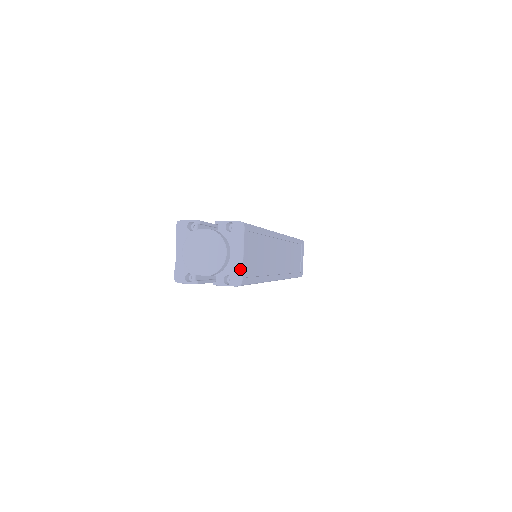
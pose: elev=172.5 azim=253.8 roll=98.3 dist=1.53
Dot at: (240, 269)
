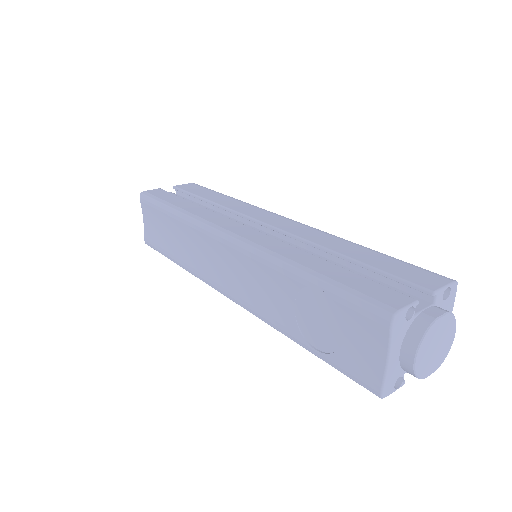
Dot at: occluded
